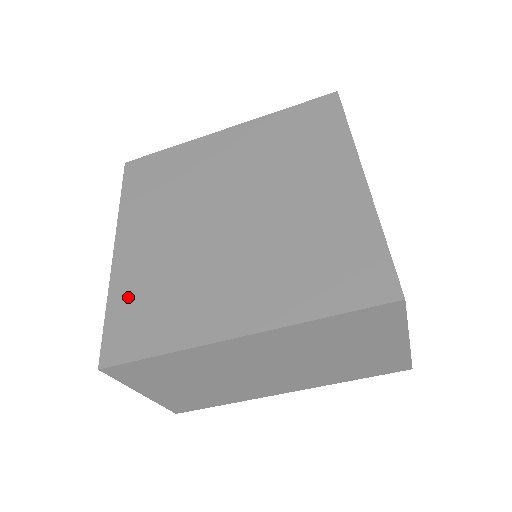
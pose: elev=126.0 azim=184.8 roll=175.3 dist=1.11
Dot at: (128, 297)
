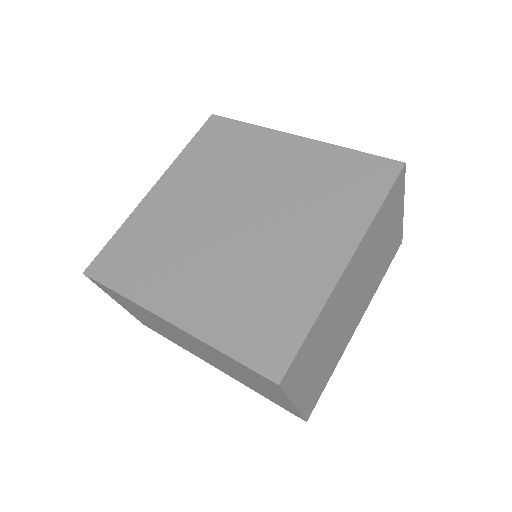
Dot at: (133, 234)
